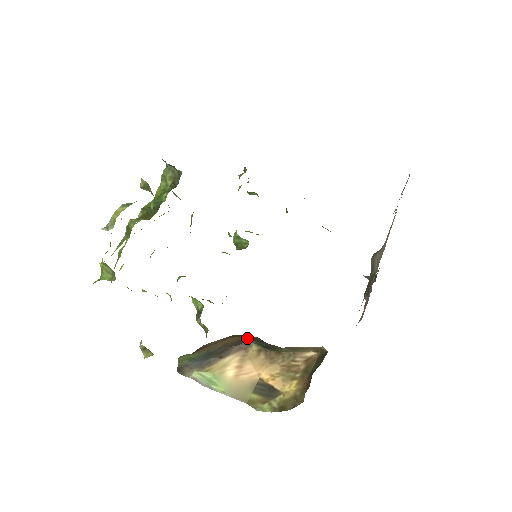
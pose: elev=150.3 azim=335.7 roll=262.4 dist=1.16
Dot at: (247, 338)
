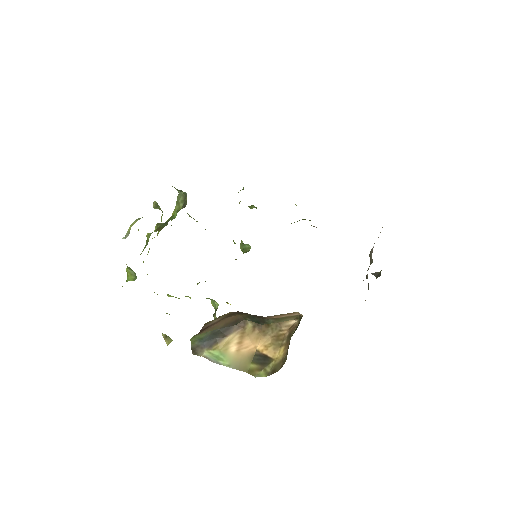
Dot at: (243, 317)
